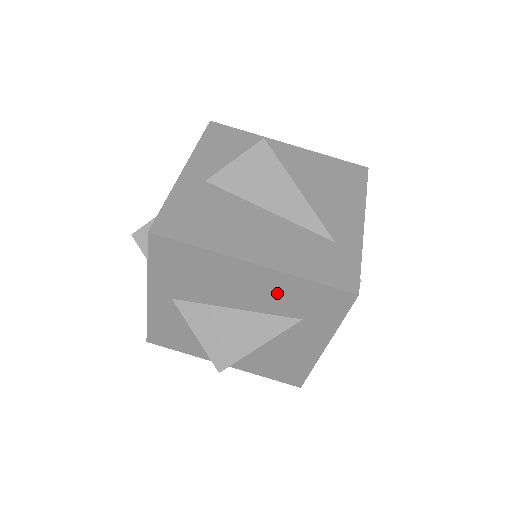
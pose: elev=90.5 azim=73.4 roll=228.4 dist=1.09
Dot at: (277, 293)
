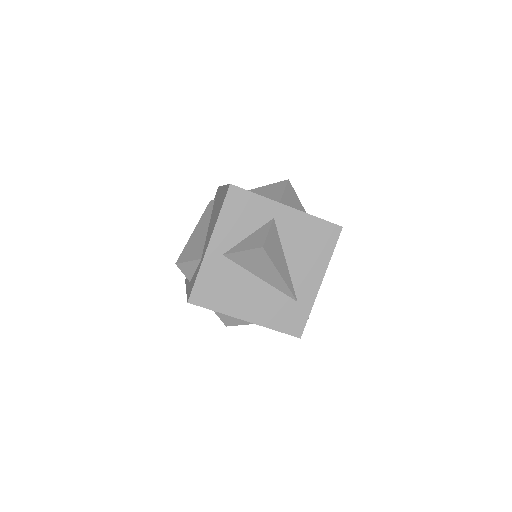
Dot at: occluded
